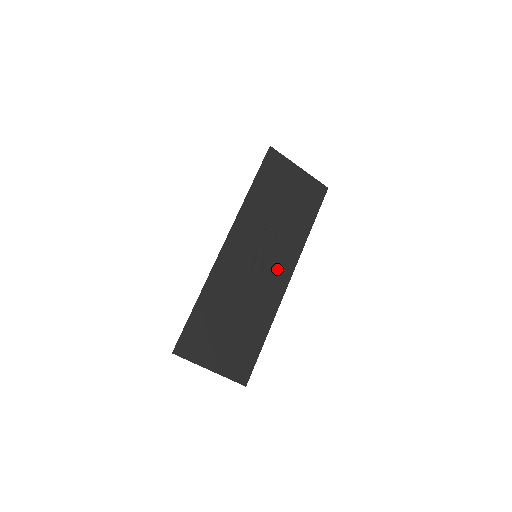
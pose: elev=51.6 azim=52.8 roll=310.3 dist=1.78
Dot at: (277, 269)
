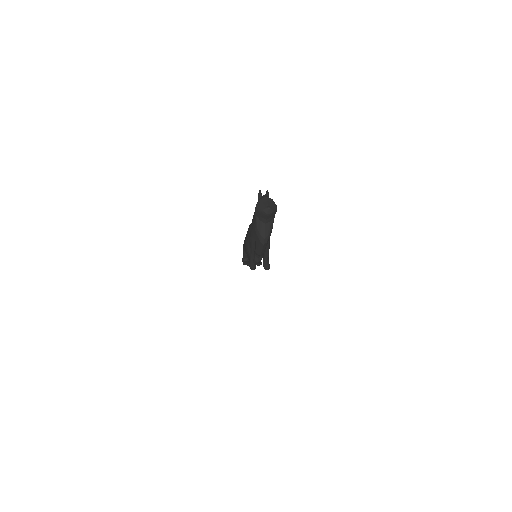
Dot at: occluded
